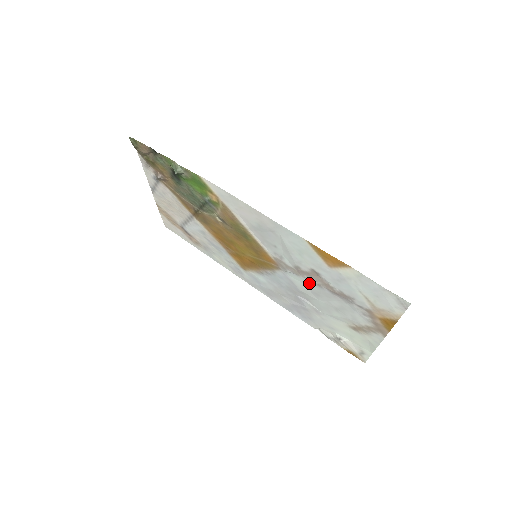
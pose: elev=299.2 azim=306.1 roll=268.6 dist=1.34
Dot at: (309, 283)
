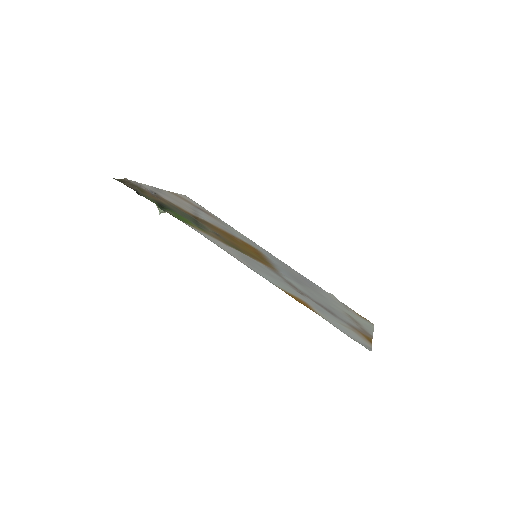
Dot at: (301, 289)
